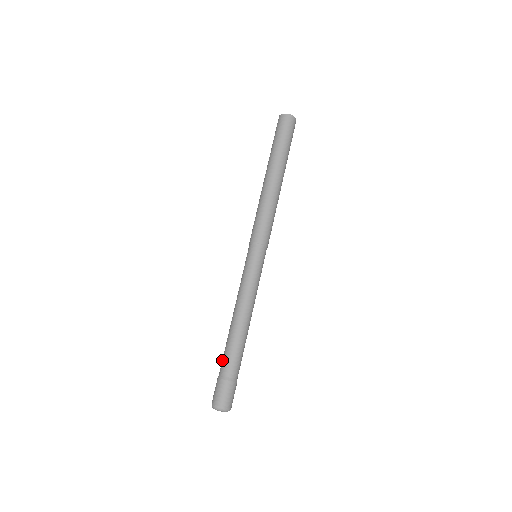
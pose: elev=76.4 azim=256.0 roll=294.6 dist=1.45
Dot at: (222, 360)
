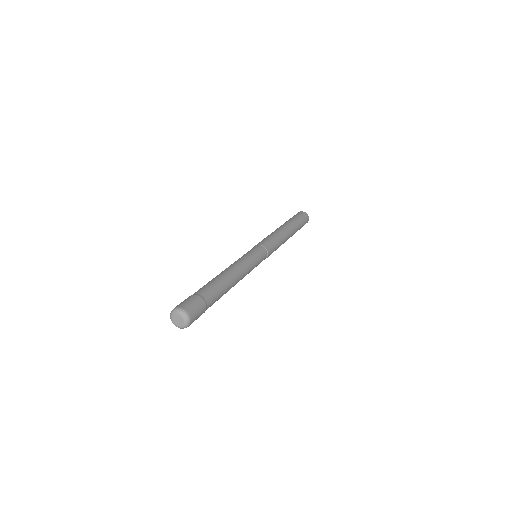
Dot at: occluded
